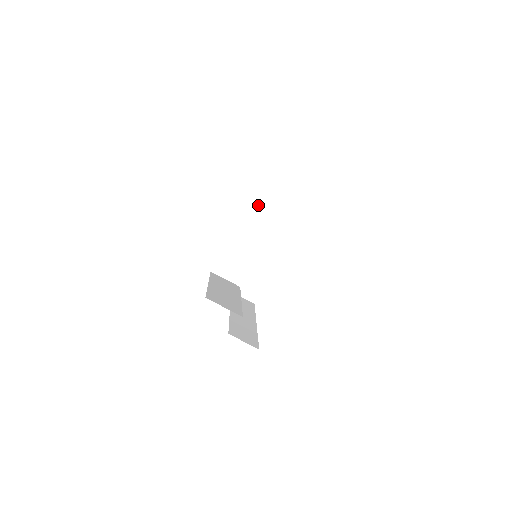
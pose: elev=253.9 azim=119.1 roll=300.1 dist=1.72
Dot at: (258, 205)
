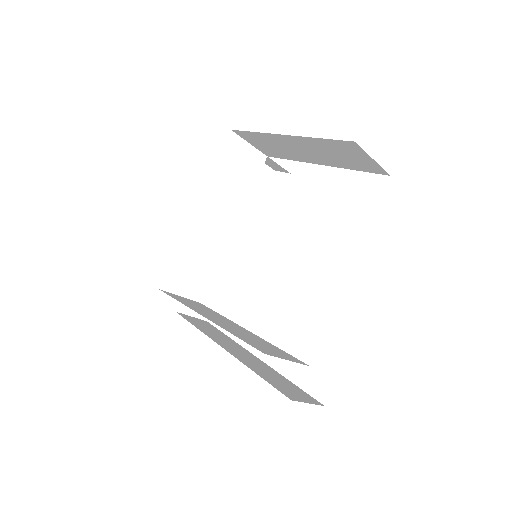
Dot at: (226, 172)
